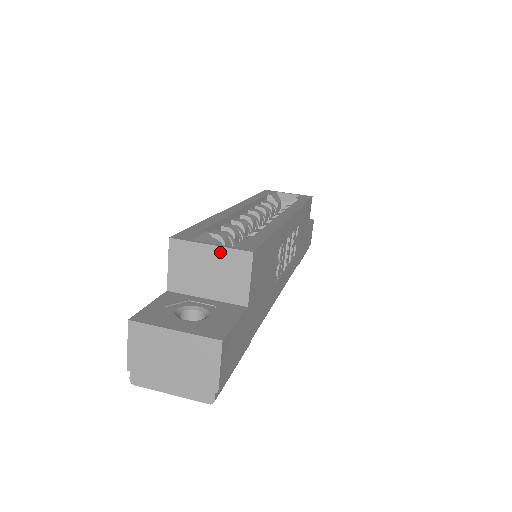
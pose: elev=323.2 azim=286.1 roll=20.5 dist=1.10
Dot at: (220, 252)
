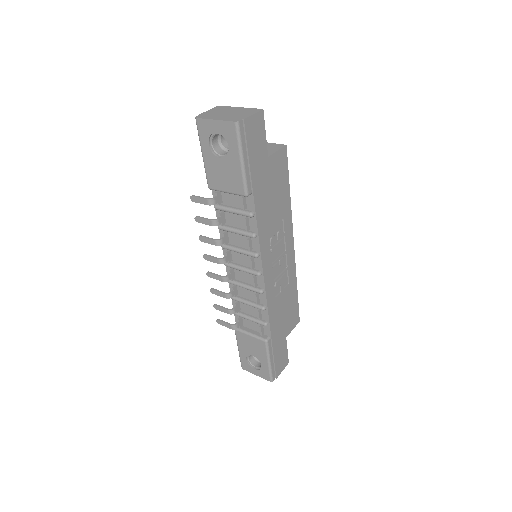
Dot at: (268, 144)
